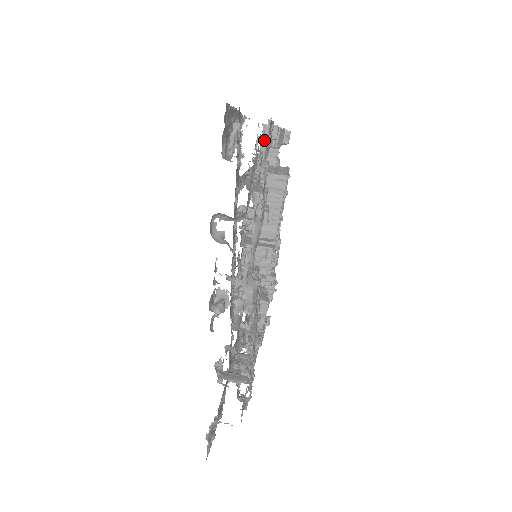
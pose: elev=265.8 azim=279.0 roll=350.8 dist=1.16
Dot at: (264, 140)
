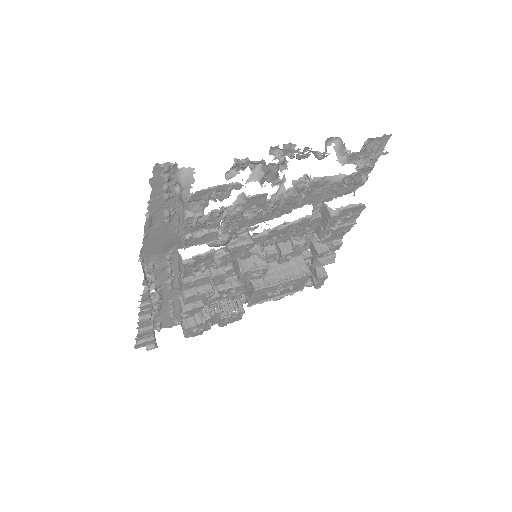
Dot at: occluded
